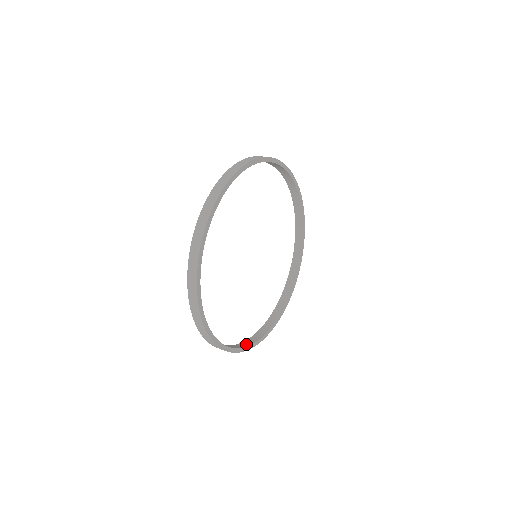
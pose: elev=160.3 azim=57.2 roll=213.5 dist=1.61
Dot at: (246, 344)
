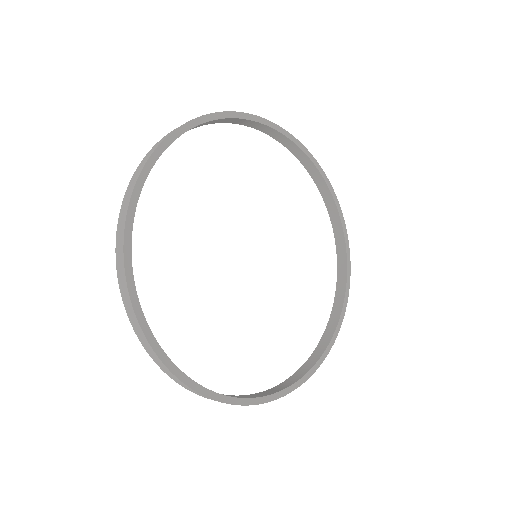
Dot at: (292, 380)
